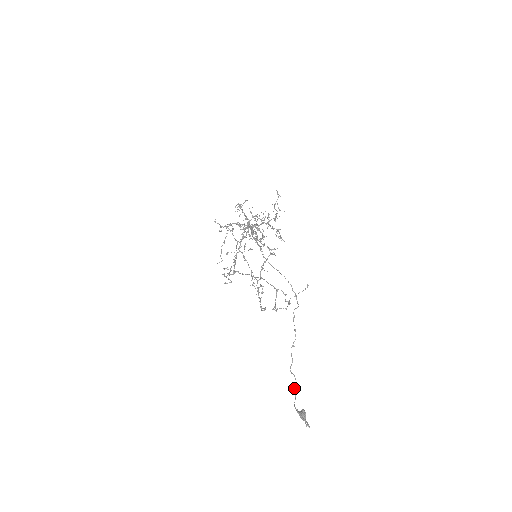
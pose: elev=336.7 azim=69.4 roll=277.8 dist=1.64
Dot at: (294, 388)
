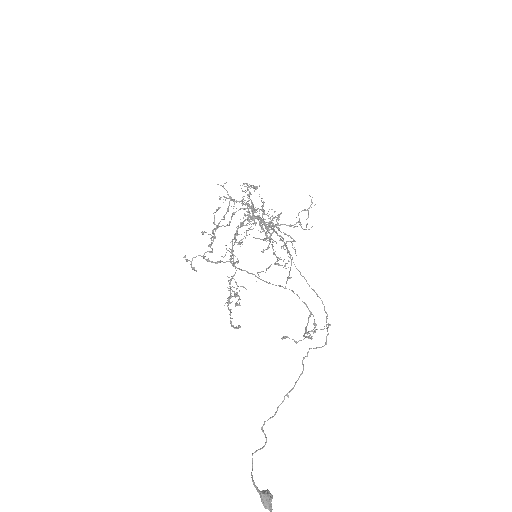
Dot at: occluded
